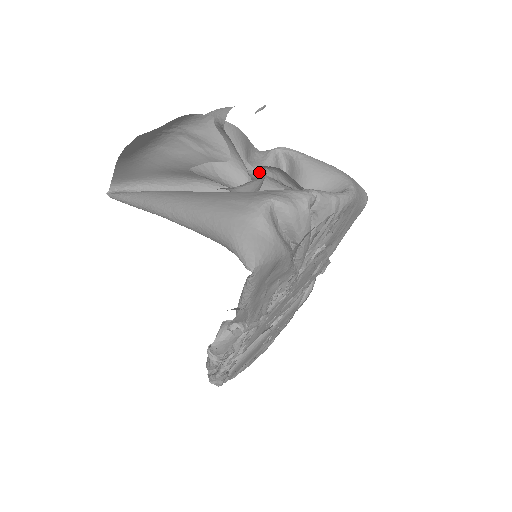
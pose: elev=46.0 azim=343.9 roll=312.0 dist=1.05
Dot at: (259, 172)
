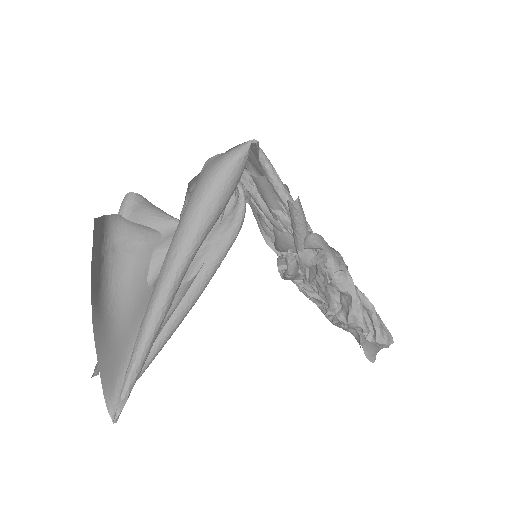
Dot at: occluded
